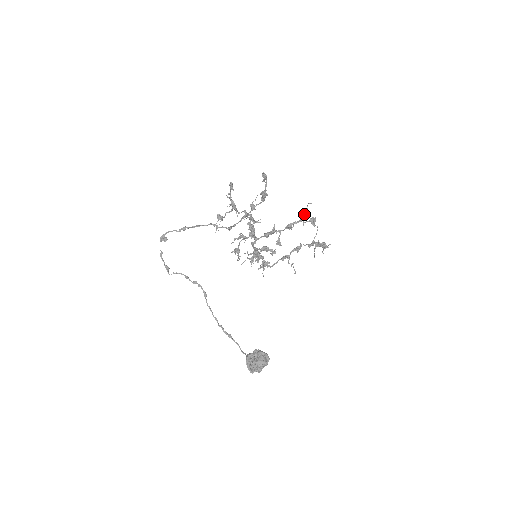
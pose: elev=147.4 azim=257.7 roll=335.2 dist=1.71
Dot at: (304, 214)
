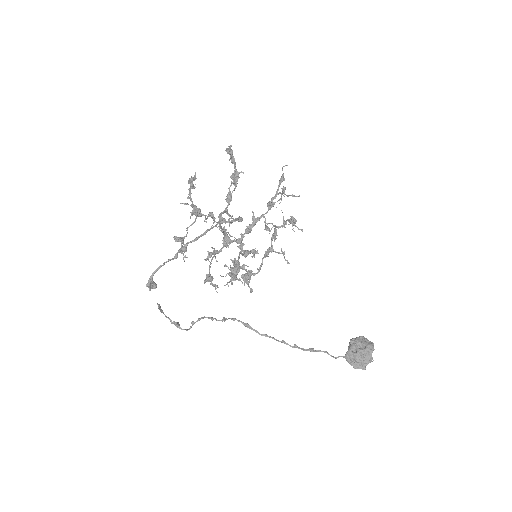
Dot at: (281, 182)
